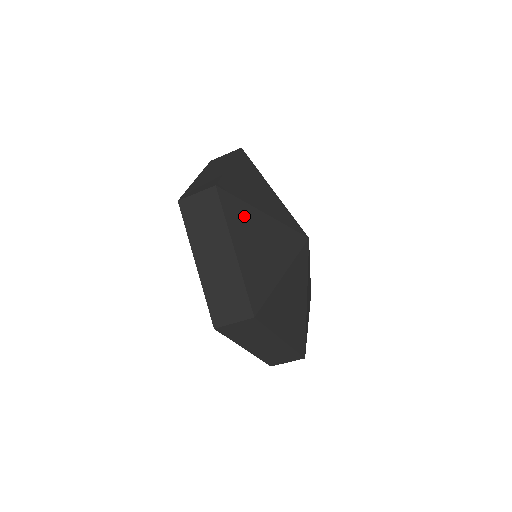
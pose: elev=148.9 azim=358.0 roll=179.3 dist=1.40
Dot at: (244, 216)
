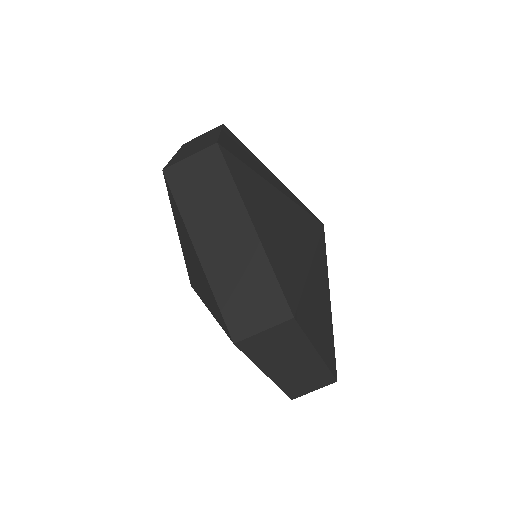
Dot at: (255, 186)
